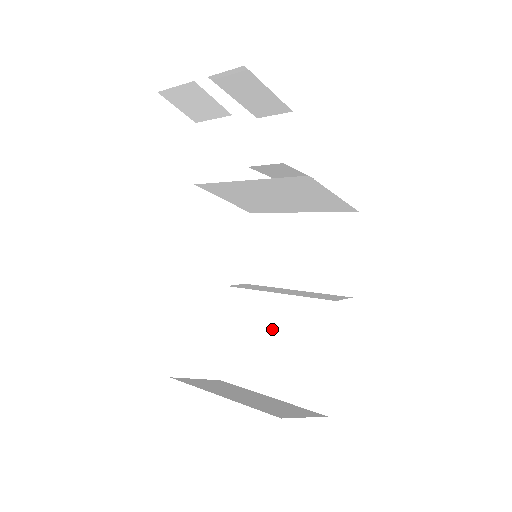
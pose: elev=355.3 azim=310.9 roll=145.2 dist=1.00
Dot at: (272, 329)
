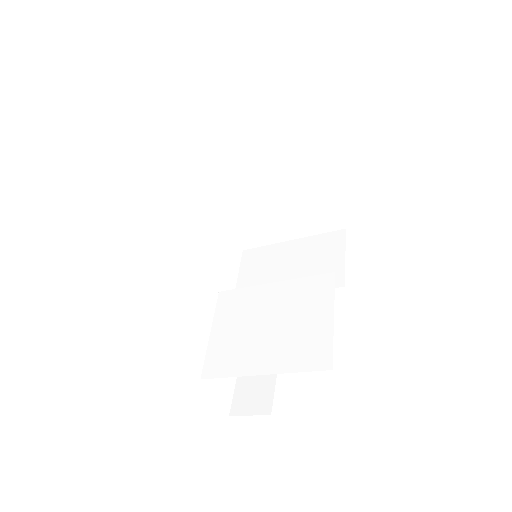
Dot at: (268, 312)
